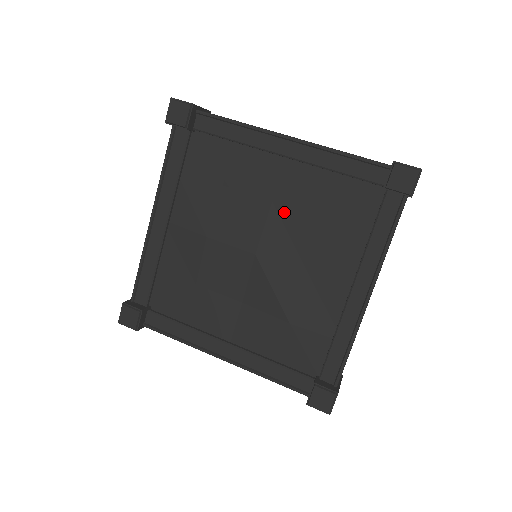
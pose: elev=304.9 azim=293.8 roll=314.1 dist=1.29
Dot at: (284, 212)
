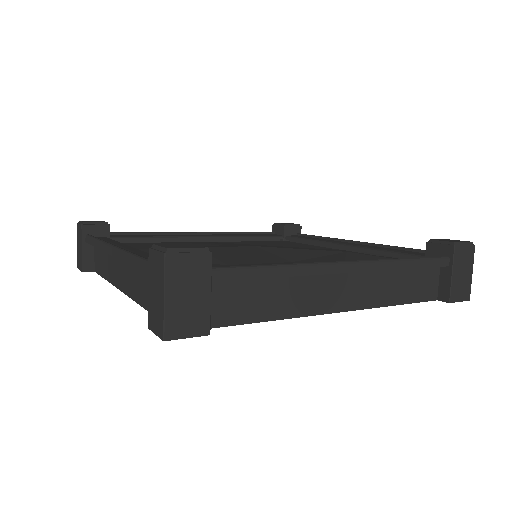
Dot at: occluded
